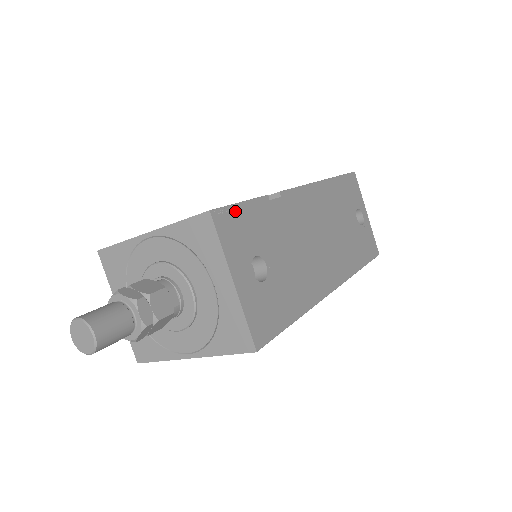
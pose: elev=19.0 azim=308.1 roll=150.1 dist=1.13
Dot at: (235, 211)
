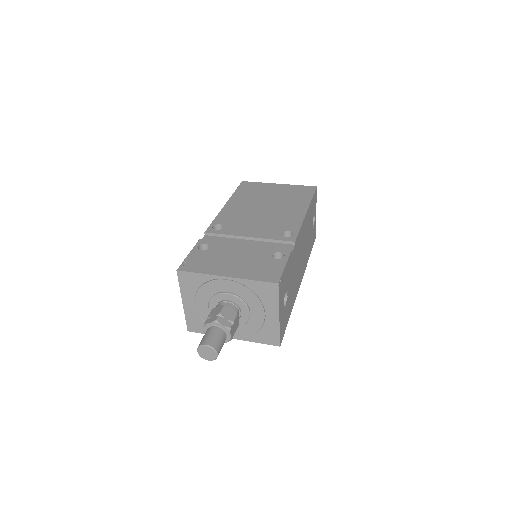
Dot at: (284, 274)
